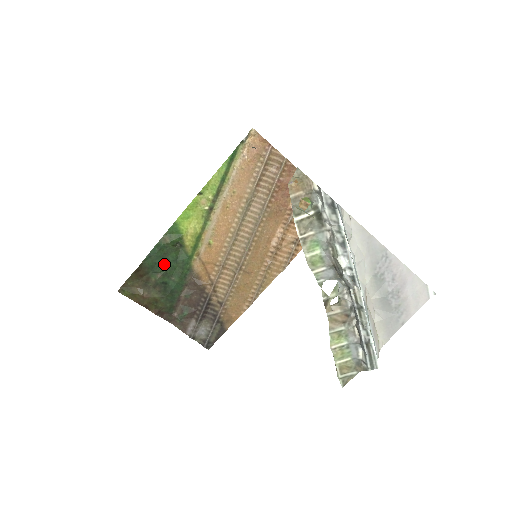
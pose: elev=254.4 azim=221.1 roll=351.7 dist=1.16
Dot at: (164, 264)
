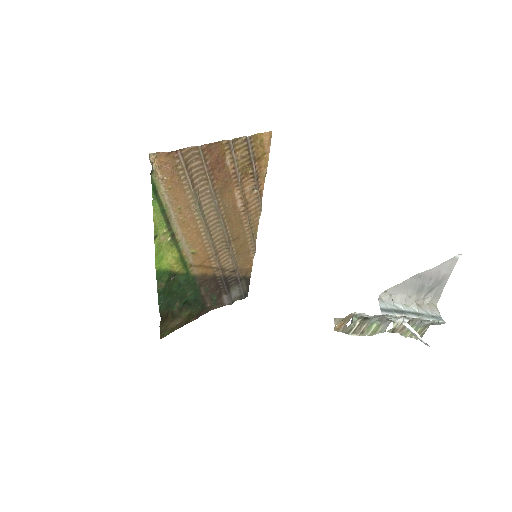
Dot at: (174, 296)
